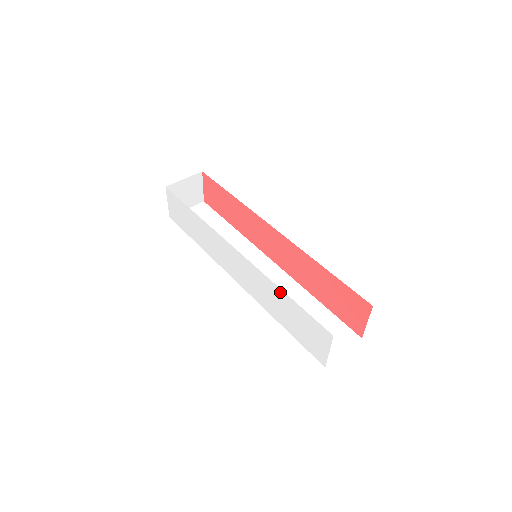
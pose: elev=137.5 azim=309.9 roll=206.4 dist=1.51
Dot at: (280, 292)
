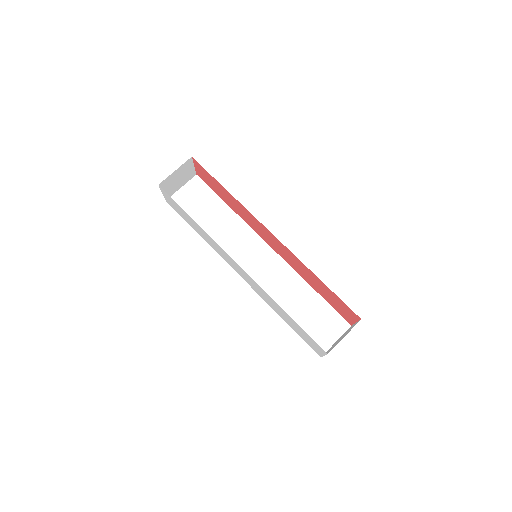
Dot at: (281, 309)
